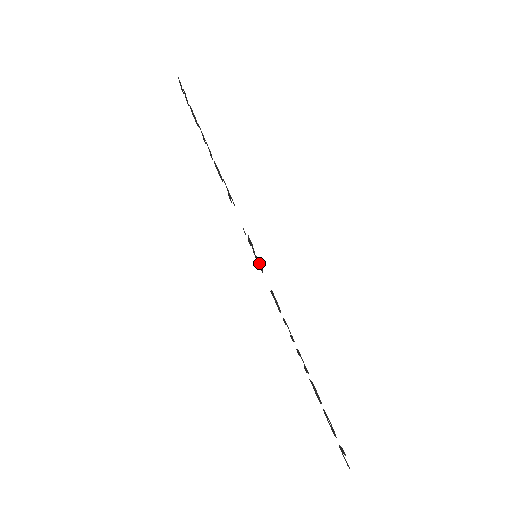
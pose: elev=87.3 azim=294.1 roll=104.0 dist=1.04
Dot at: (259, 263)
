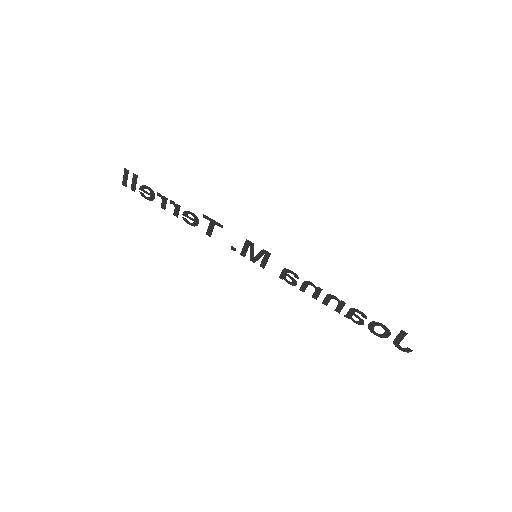
Dot at: (263, 257)
